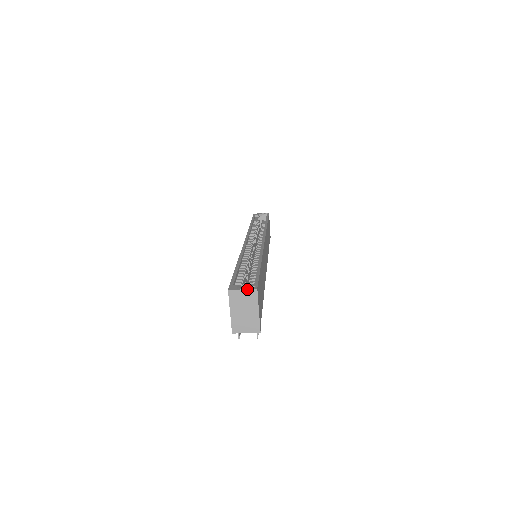
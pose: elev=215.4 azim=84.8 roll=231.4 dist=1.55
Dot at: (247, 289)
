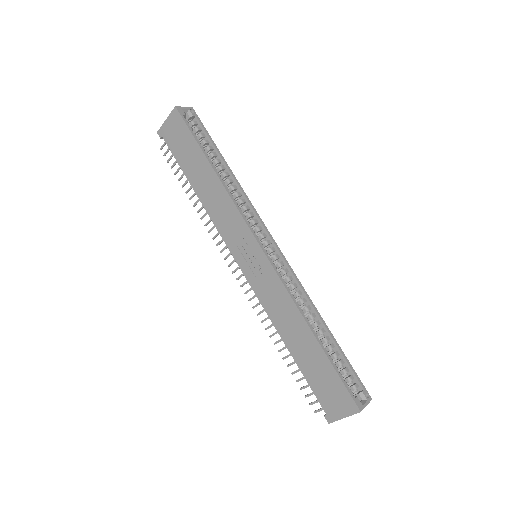
Dot at: occluded
